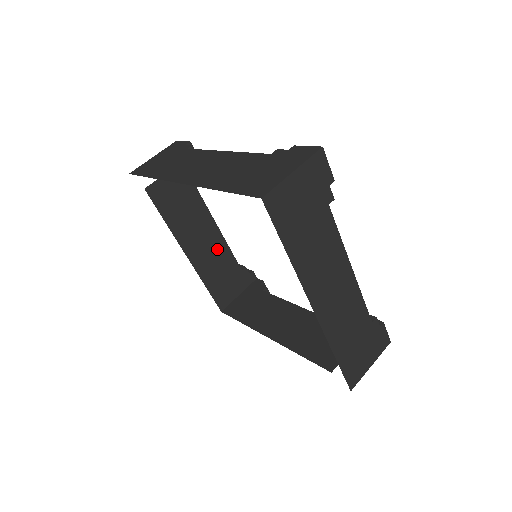
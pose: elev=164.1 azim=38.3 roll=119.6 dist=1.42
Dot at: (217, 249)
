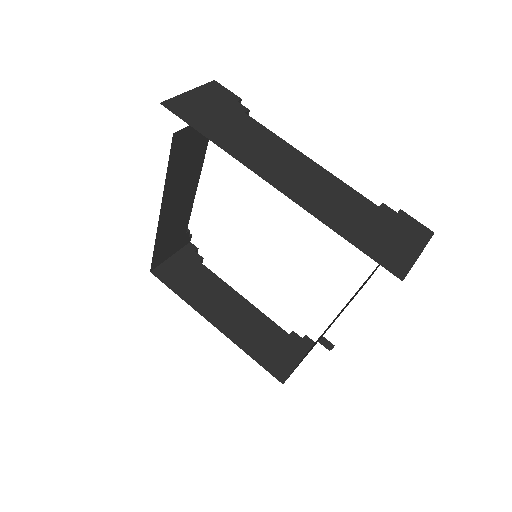
Dot at: (183, 210)
